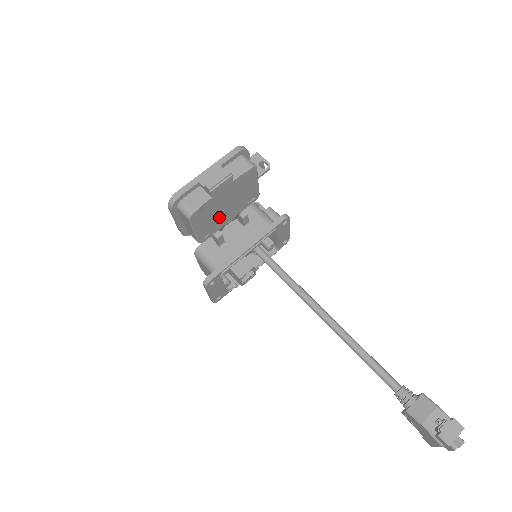
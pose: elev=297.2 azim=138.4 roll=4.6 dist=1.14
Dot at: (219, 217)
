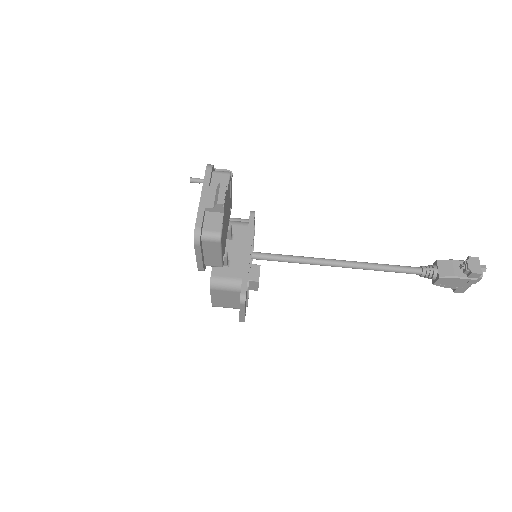
Dot at: (225, 234)
